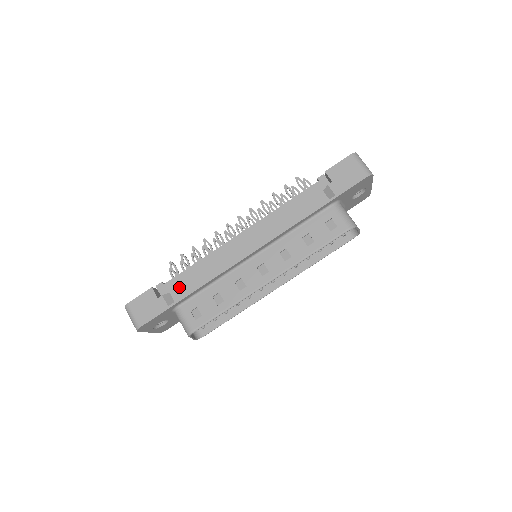
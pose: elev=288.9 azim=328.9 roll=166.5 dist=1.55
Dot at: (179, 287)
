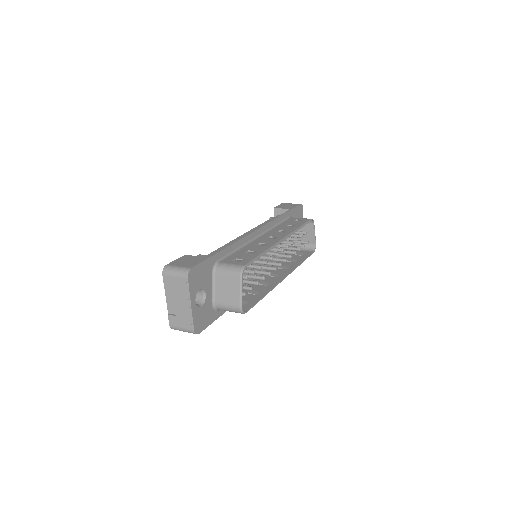
Dot at: (210, 254)
